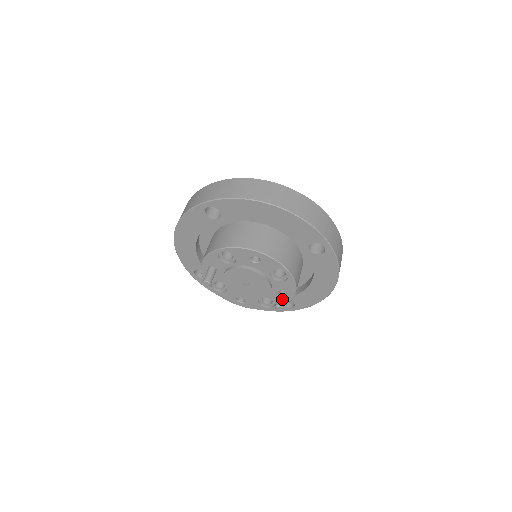
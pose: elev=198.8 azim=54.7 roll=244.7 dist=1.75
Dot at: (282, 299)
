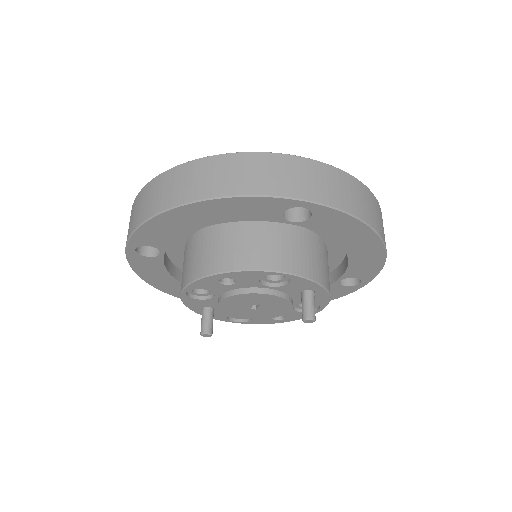
Dot at: (306, 305)
